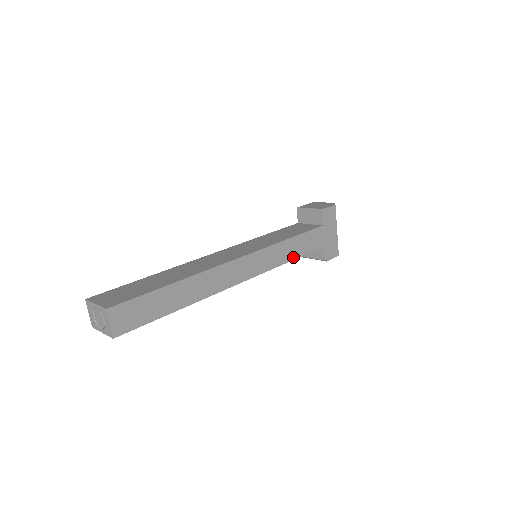
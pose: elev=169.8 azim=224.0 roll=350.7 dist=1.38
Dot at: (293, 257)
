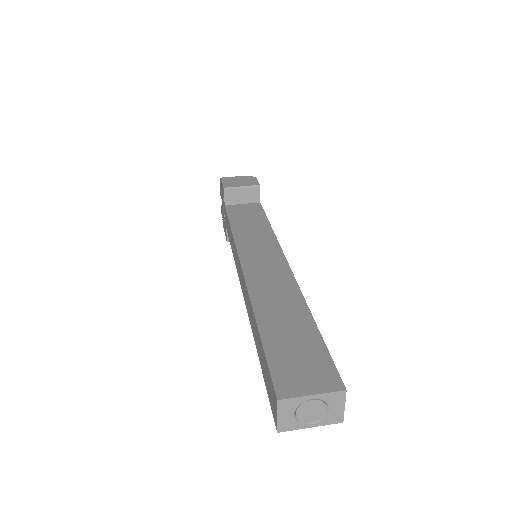
Dot at: occluded
